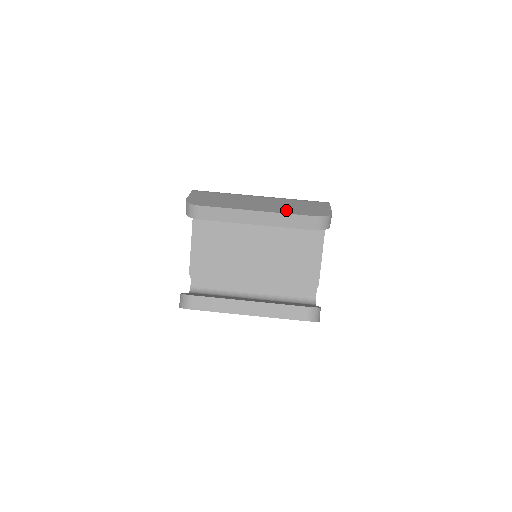
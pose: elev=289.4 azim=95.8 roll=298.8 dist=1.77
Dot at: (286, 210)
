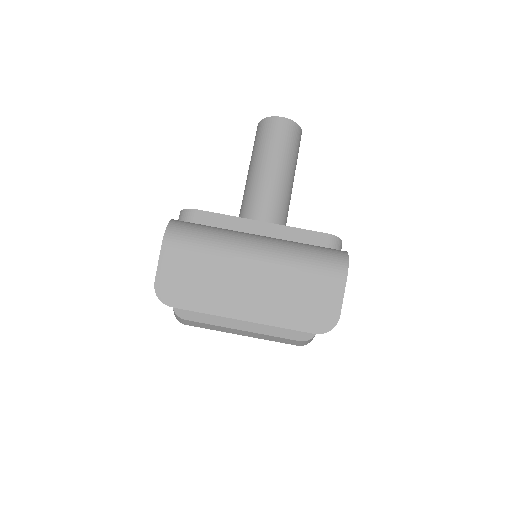
Dot at: (280, 315)
